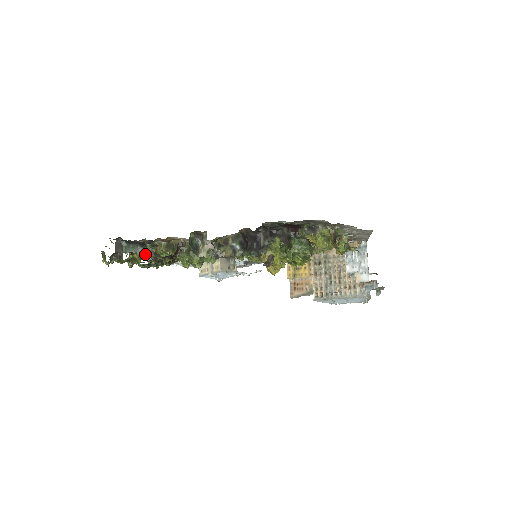
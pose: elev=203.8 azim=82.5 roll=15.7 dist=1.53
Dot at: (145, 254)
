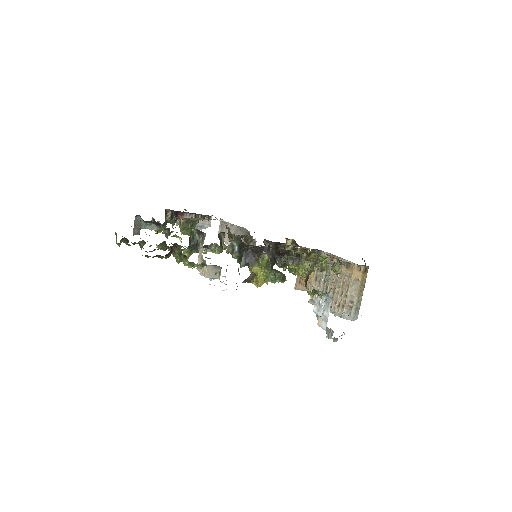
Dot at: occluded
